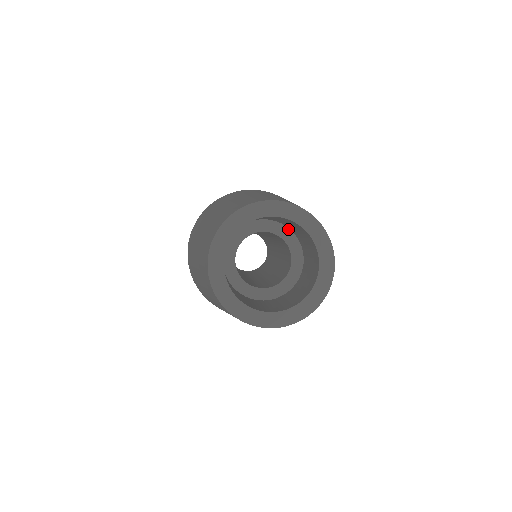
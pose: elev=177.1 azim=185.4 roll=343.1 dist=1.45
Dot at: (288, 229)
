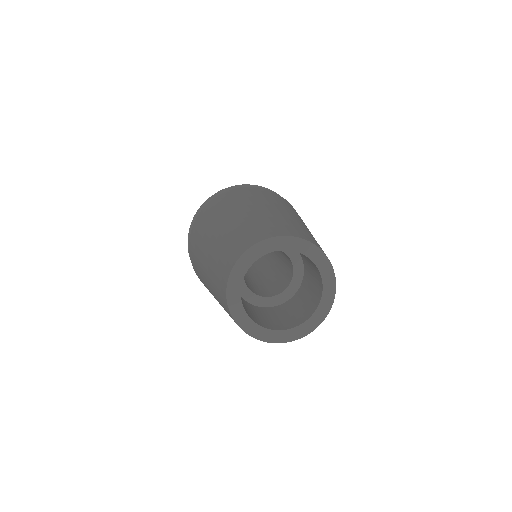
Dot at: occluded
